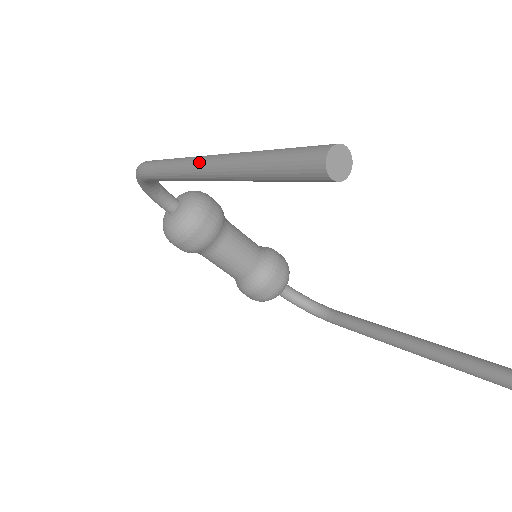
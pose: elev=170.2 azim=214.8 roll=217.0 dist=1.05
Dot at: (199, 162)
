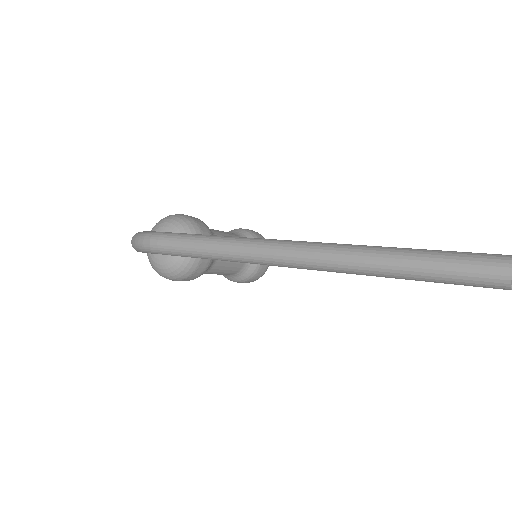
Dot at: (284, 256)
